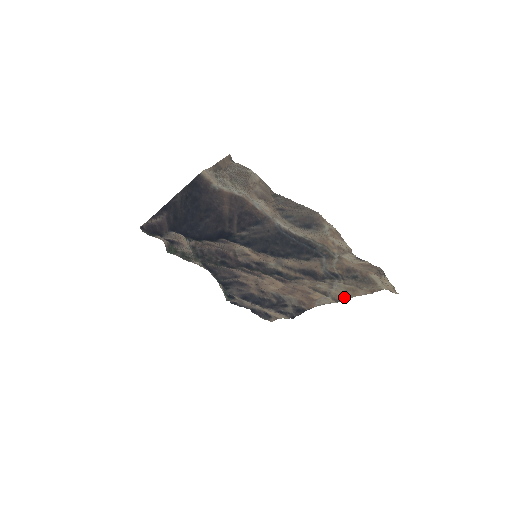
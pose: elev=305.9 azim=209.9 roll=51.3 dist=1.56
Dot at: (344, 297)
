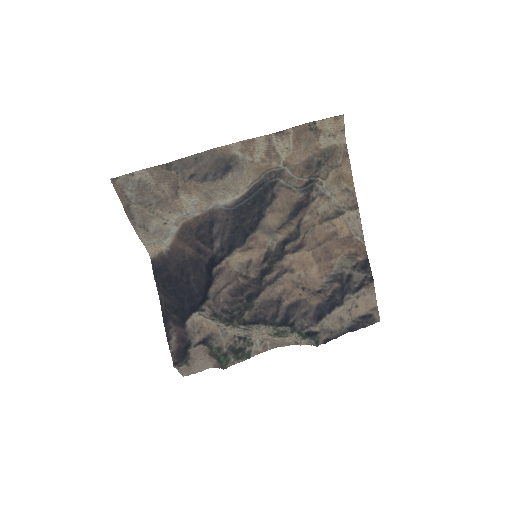
Dot at: (351, 195)
